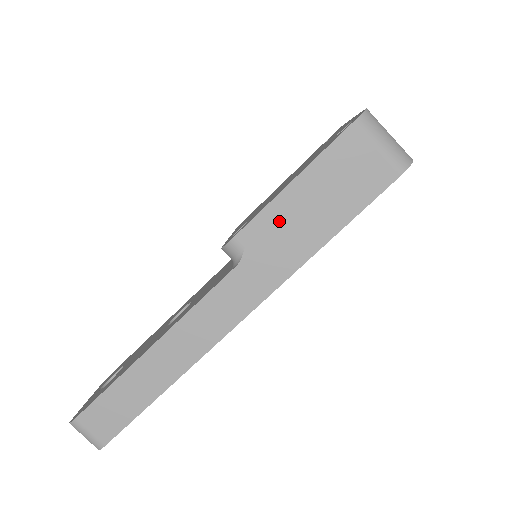
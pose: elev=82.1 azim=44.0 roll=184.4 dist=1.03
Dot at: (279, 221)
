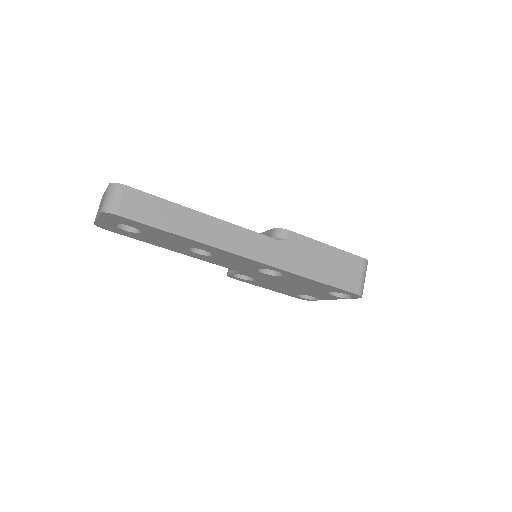
Dot at: (310, 249)
